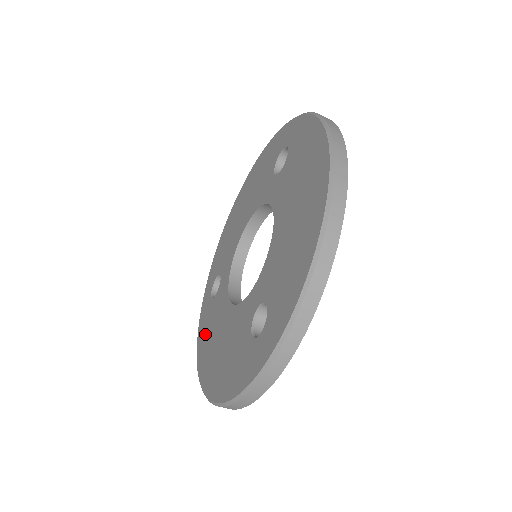
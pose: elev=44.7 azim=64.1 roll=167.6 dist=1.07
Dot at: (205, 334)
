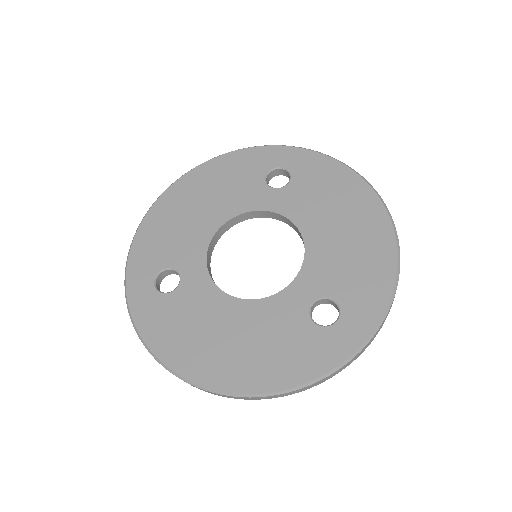
Dot at: (172, 332)
